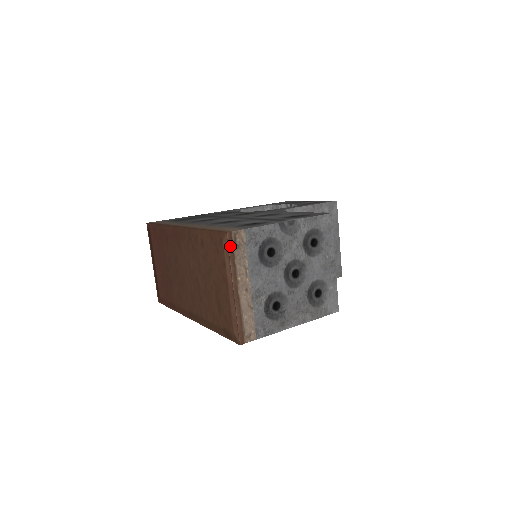
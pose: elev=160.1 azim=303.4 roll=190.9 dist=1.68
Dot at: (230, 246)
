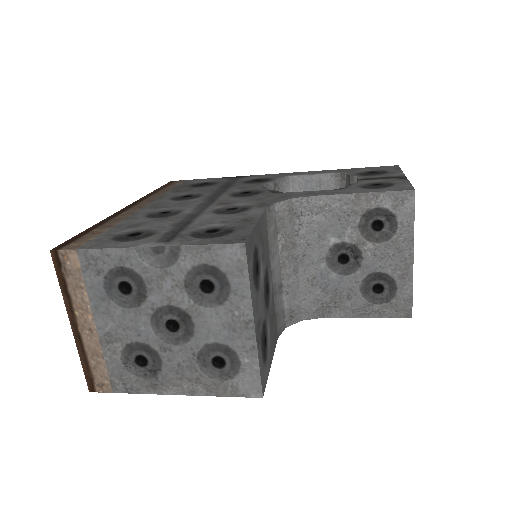
Dot at: (58, 269)
